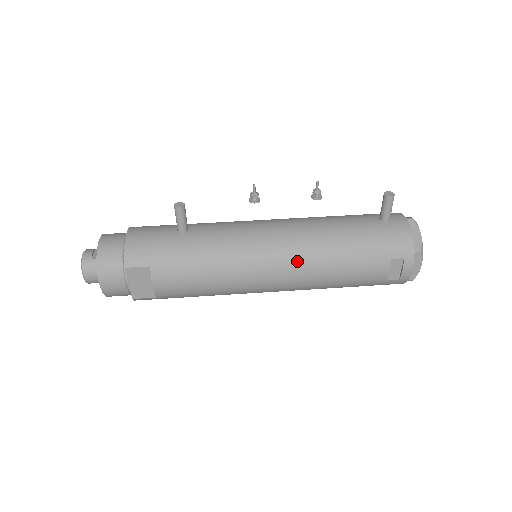
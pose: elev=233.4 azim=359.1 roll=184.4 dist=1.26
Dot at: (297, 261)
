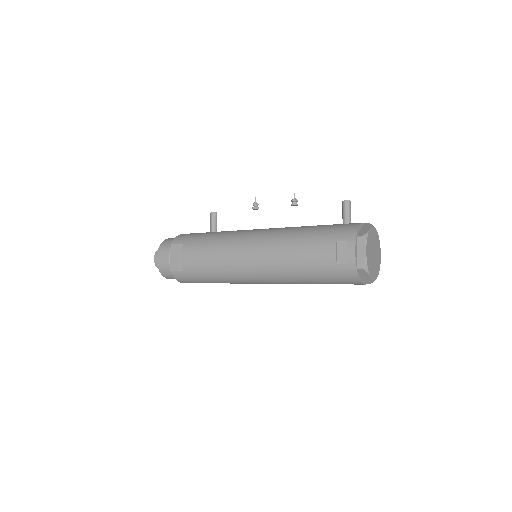
Dot at: (268, 242)
